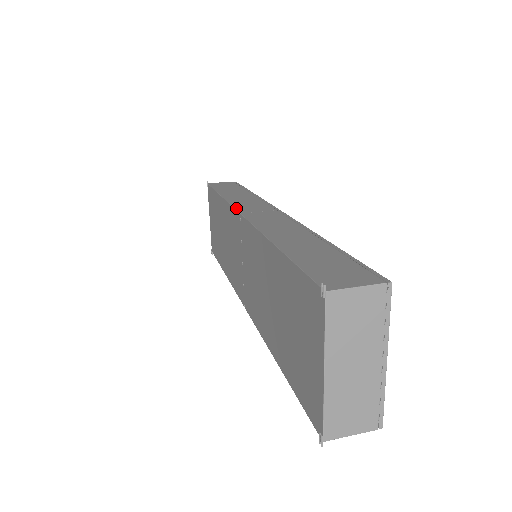
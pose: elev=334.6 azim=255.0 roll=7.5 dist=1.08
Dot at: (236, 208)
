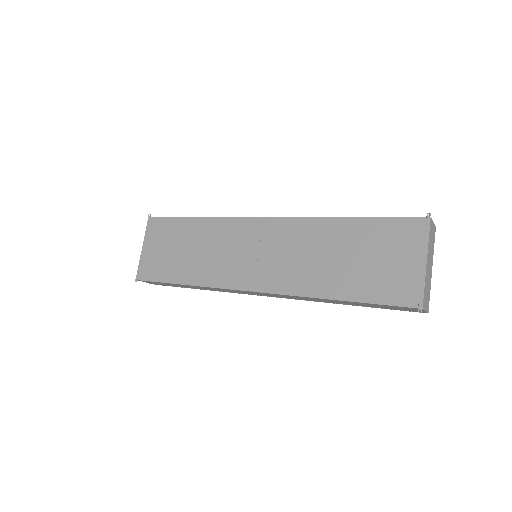
Dot at: (249, 217)
